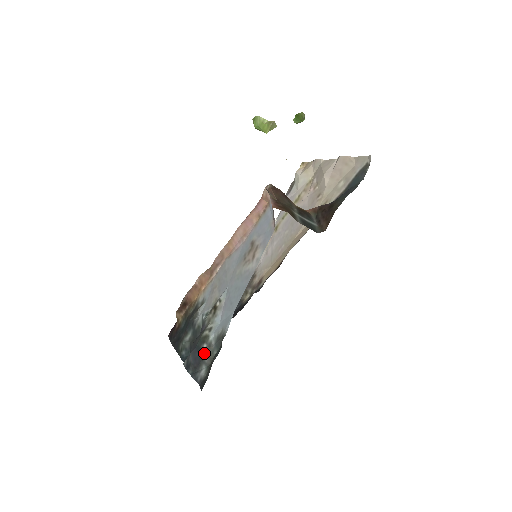
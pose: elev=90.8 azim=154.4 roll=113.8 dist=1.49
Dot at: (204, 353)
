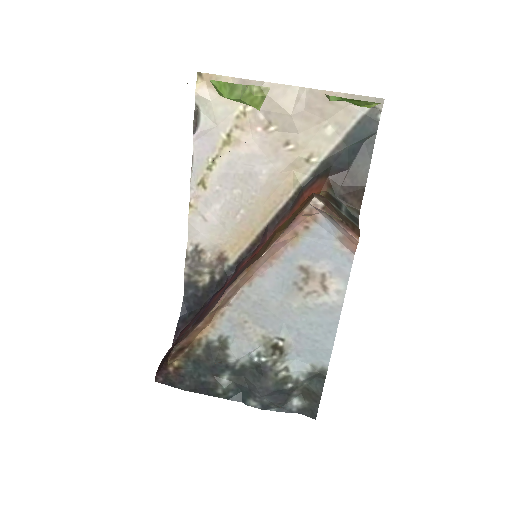
Dot at: (291, 391)
